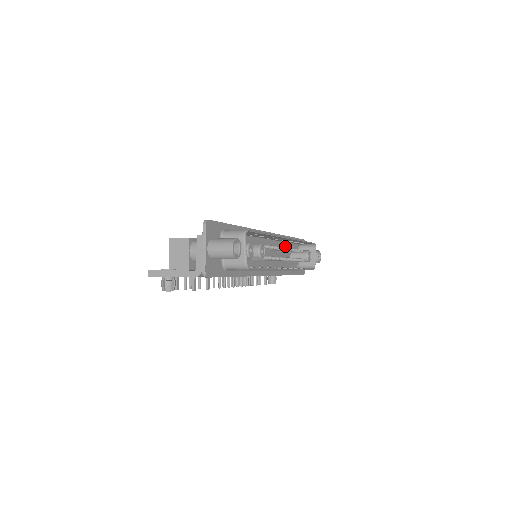
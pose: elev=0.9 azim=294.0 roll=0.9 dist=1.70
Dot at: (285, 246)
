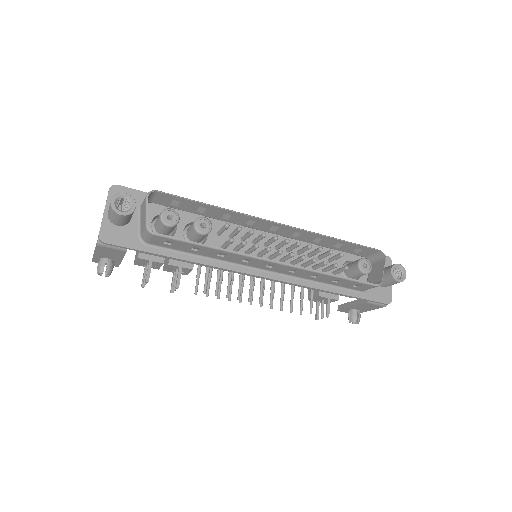
Dot at: occluded
